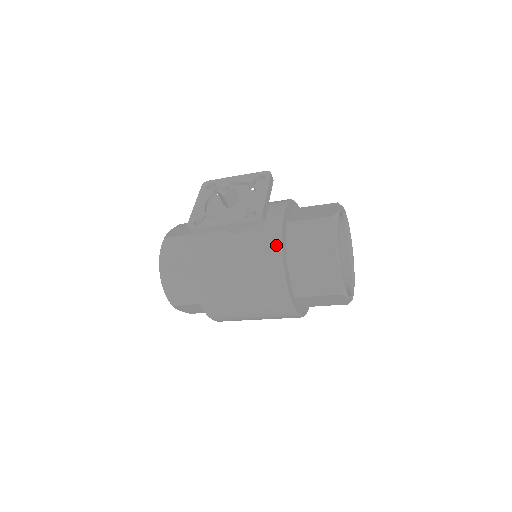
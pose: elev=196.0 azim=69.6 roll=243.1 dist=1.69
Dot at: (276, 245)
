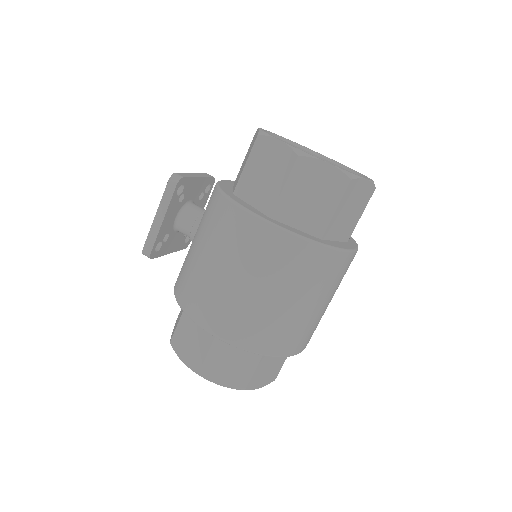
Dot at: (214, 191)
